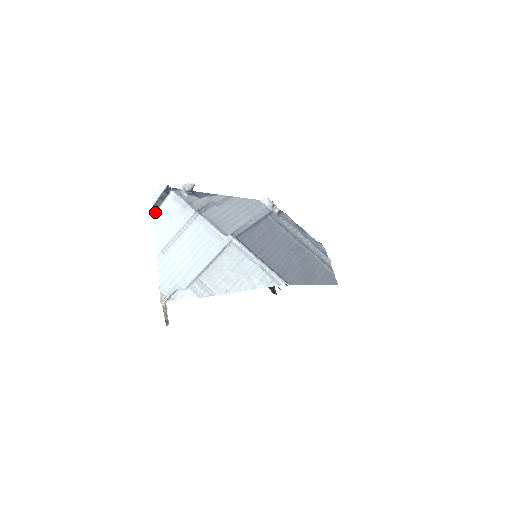
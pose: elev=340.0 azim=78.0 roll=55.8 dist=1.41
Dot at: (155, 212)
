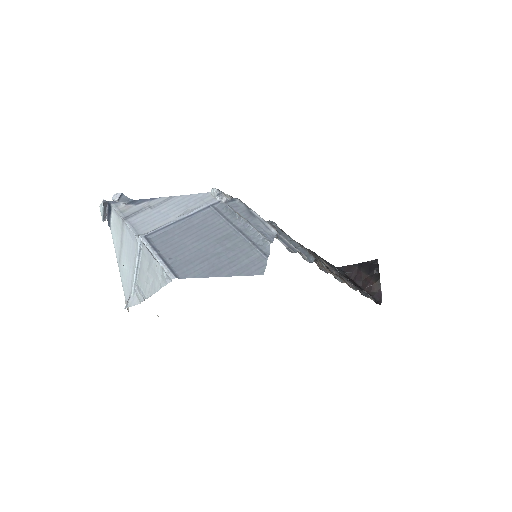
Dot at: (110, 227)
